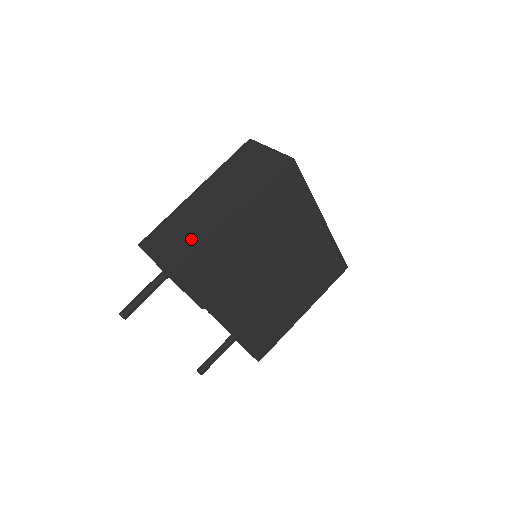
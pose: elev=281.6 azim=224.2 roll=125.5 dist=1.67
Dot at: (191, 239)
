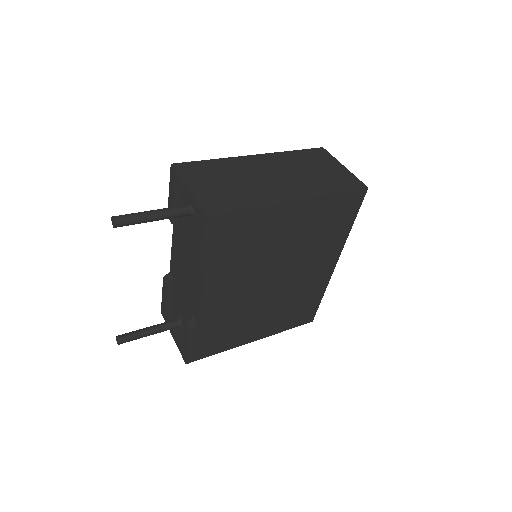
Dot at: (241, 192)
